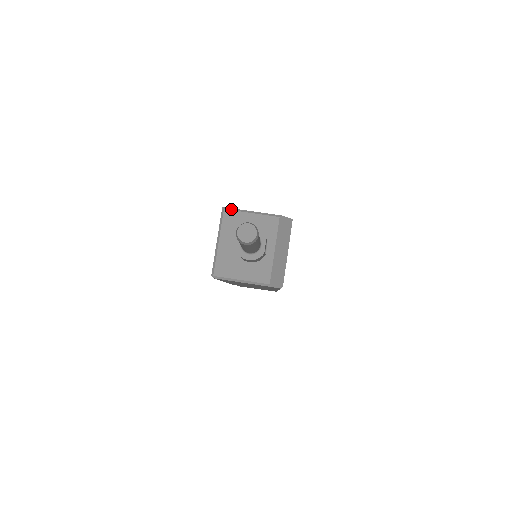
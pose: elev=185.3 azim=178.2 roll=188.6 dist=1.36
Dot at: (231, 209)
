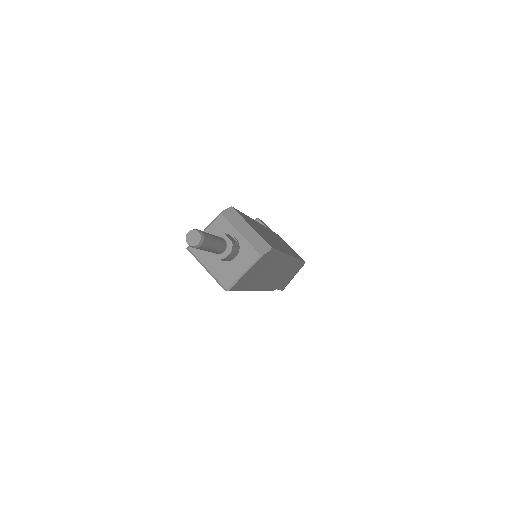
Dot at: occluded
